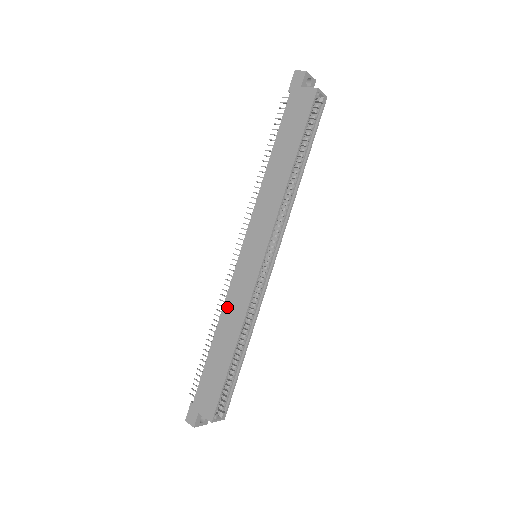
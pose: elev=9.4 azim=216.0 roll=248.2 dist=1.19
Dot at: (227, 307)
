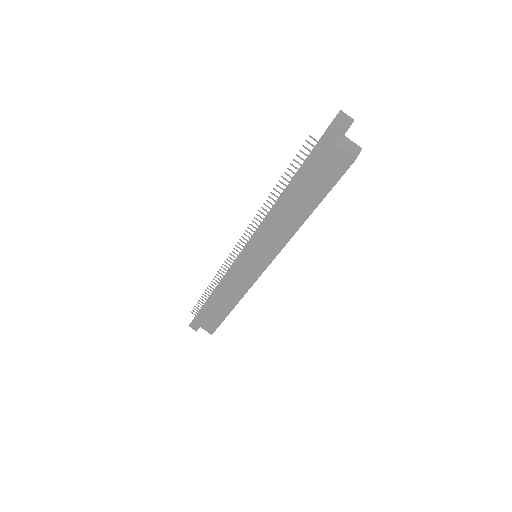
Dot at: (227, 284)
